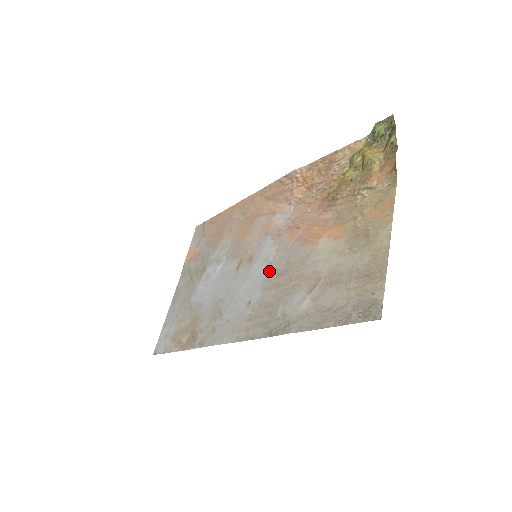
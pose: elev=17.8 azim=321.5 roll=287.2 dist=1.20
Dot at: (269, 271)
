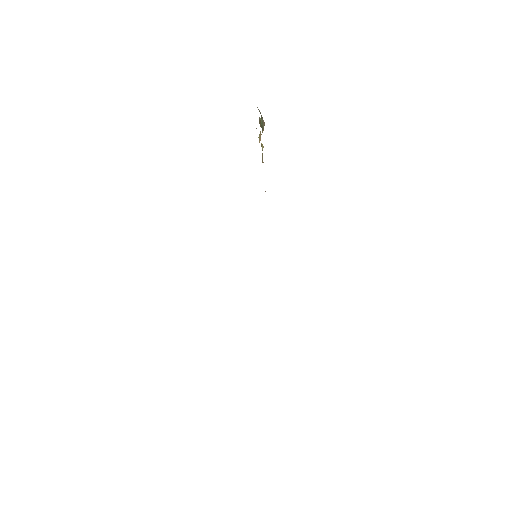
Dot at: occluded
